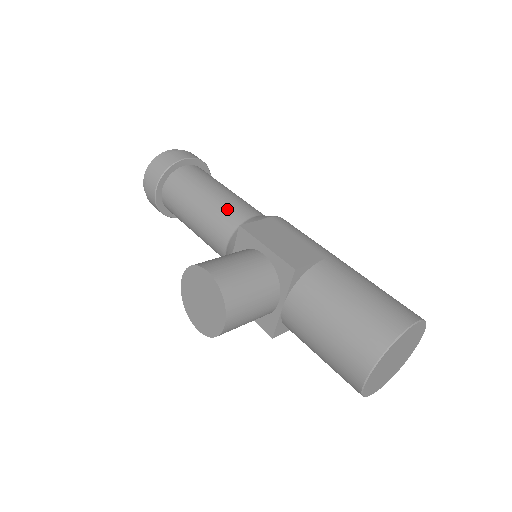
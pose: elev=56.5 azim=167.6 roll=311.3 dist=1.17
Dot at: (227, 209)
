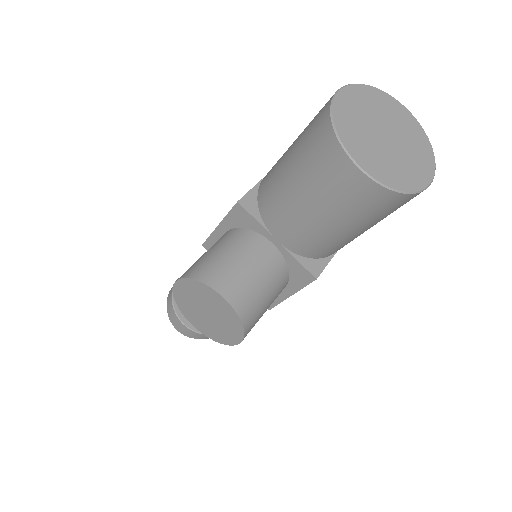
Dot at: occluded
